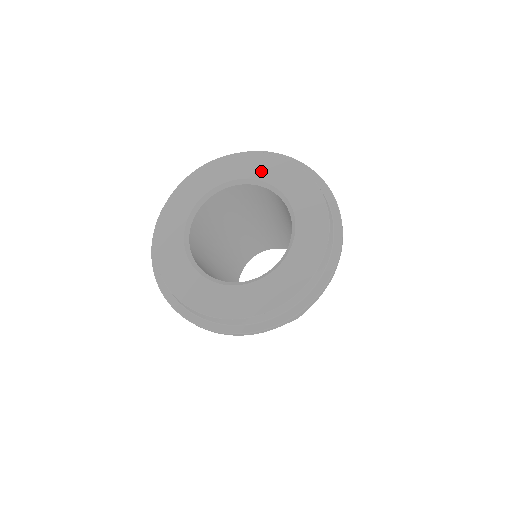
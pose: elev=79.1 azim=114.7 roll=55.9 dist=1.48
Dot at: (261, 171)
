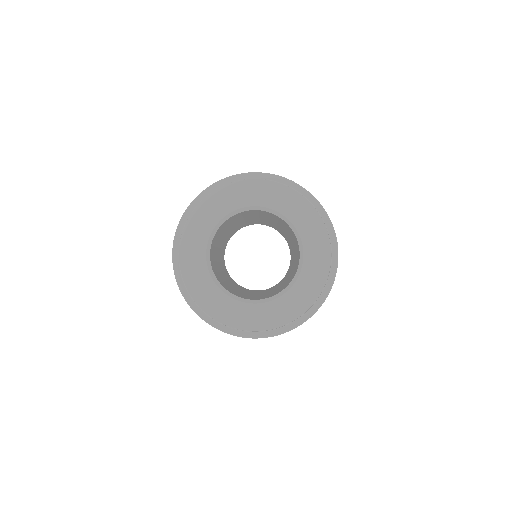
Dot at: (290, 210)
